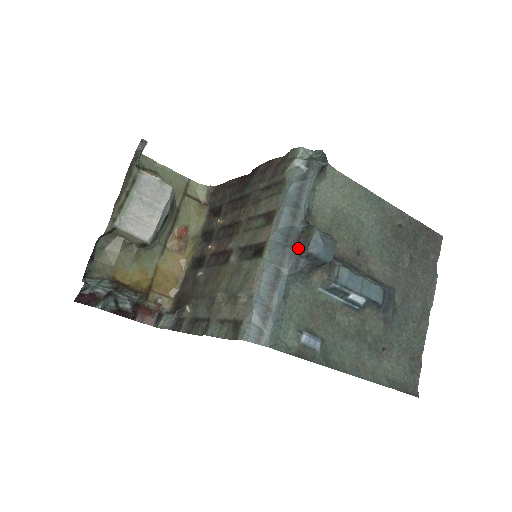
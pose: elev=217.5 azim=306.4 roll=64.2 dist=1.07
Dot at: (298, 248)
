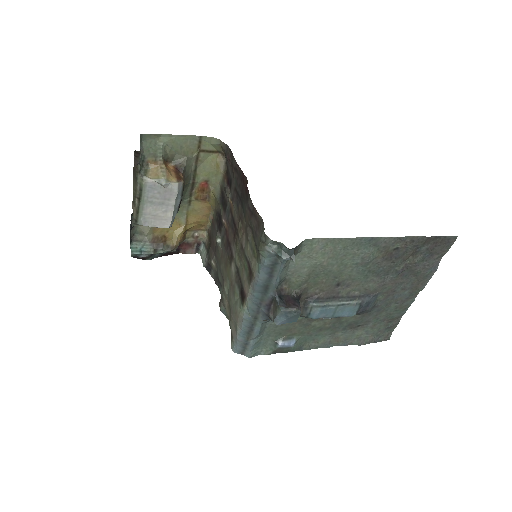
Dot at: (269, 311)
